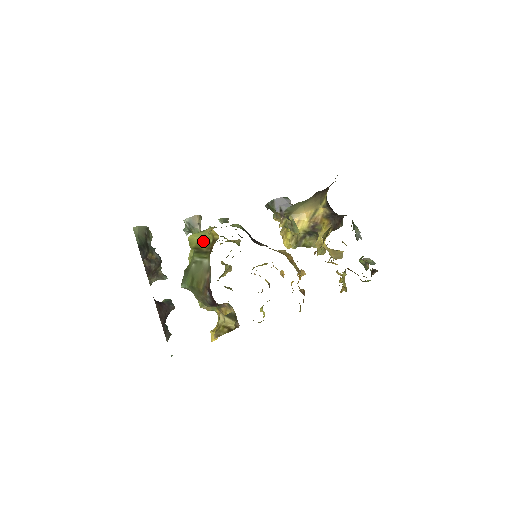
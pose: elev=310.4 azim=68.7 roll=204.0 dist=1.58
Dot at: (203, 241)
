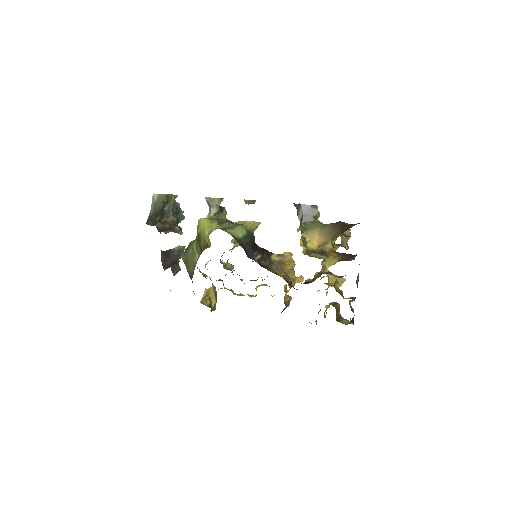
Dot at: (204, 234)
